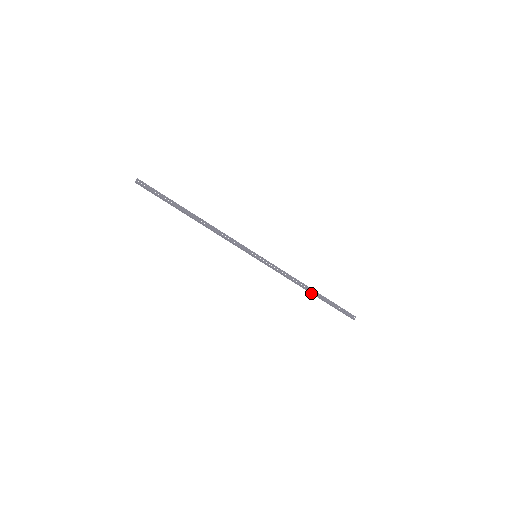
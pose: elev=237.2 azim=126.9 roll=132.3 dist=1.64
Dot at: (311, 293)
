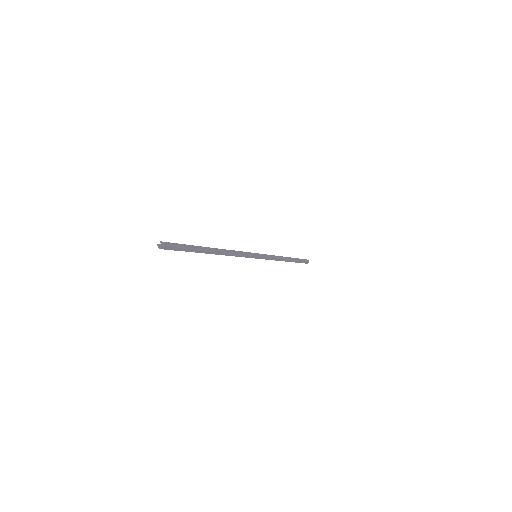
Dot at: occluded
